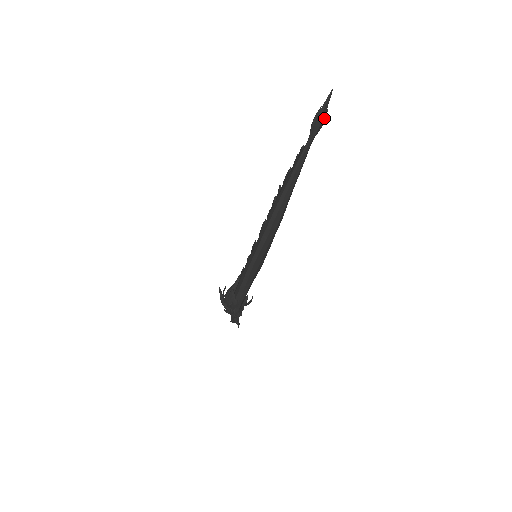
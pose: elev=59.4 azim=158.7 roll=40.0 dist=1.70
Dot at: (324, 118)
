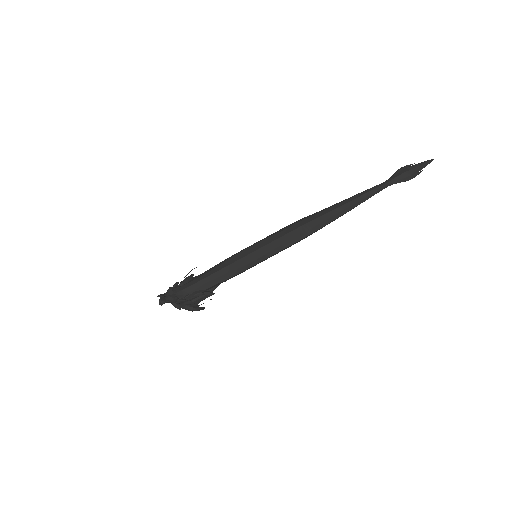
Dot at: (414, 175)
